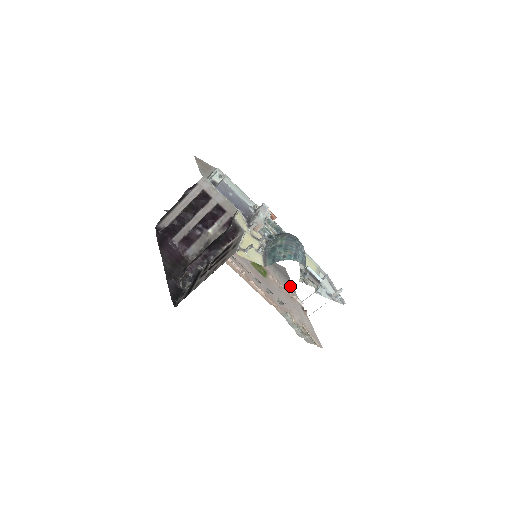
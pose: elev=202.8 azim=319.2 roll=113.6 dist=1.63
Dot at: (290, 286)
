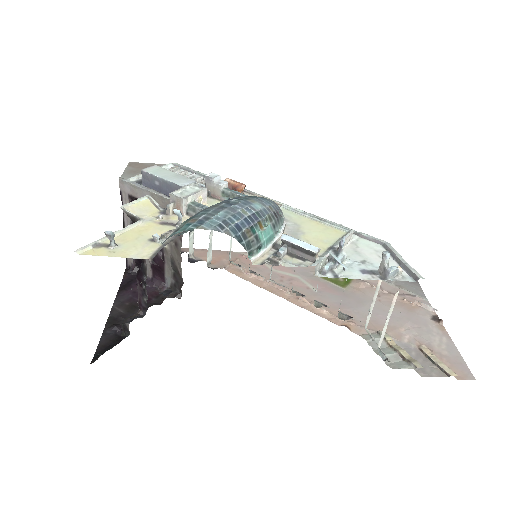
Dot at: (412, 288)
